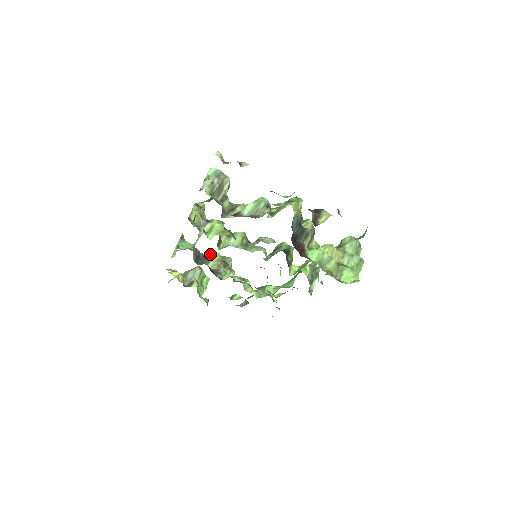
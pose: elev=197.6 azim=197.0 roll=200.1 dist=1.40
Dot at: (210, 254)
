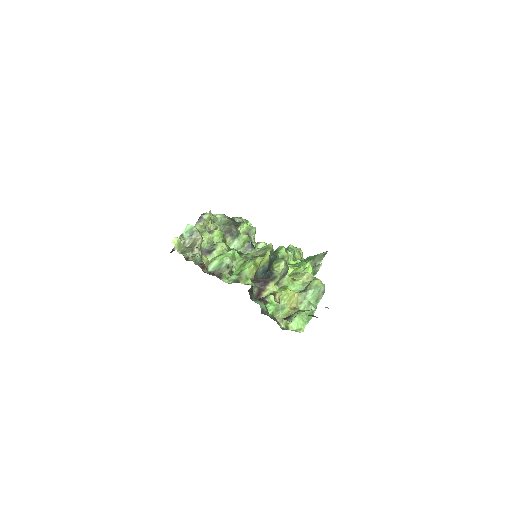
Dot at: (237, 224)
